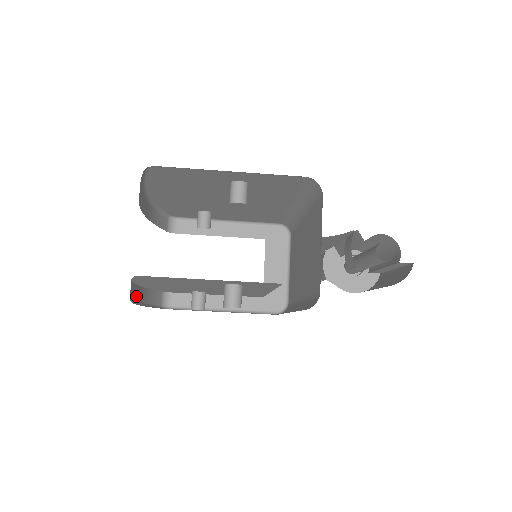
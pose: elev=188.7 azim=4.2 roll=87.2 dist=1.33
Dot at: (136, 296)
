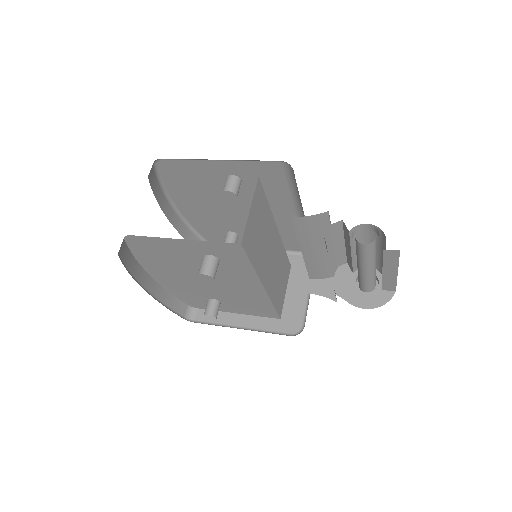
Dot at: (148, 285)
